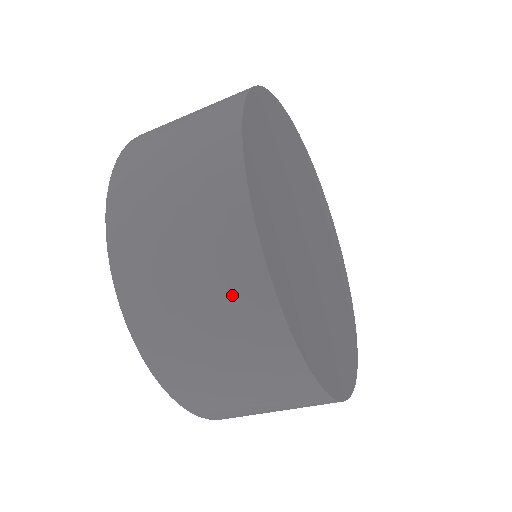
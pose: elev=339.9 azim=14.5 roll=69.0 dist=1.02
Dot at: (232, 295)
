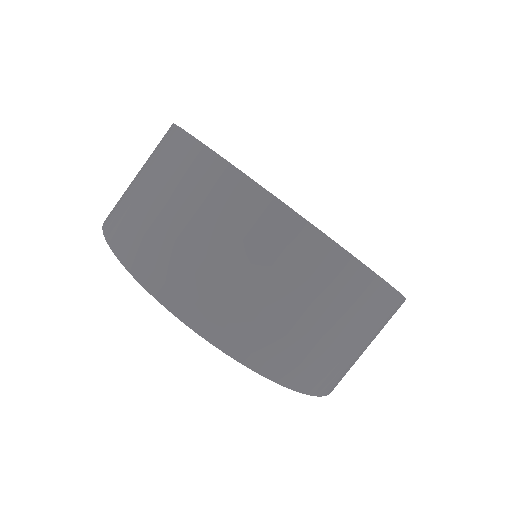
Dot at: (233, 215)
